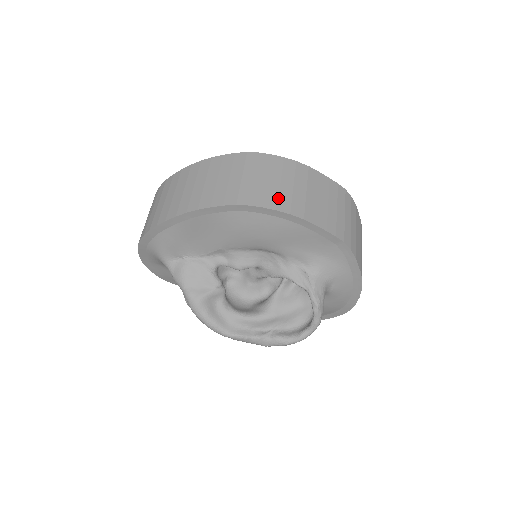
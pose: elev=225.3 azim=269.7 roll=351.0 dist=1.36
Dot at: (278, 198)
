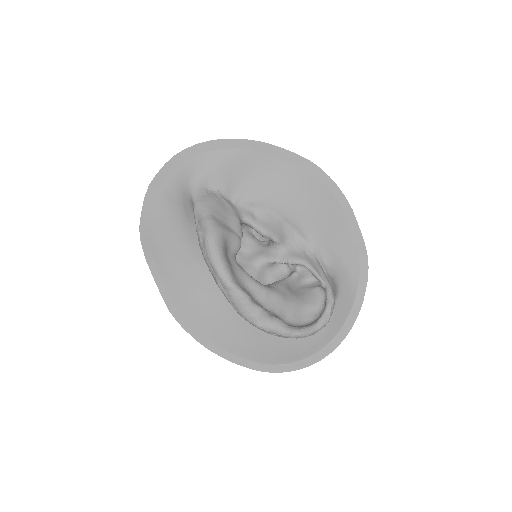
Dot at: occluded
